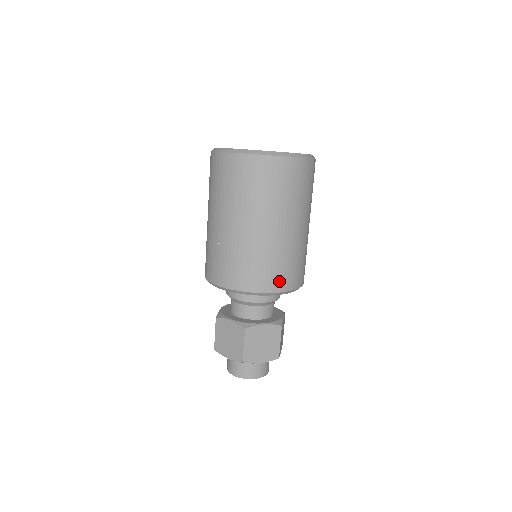
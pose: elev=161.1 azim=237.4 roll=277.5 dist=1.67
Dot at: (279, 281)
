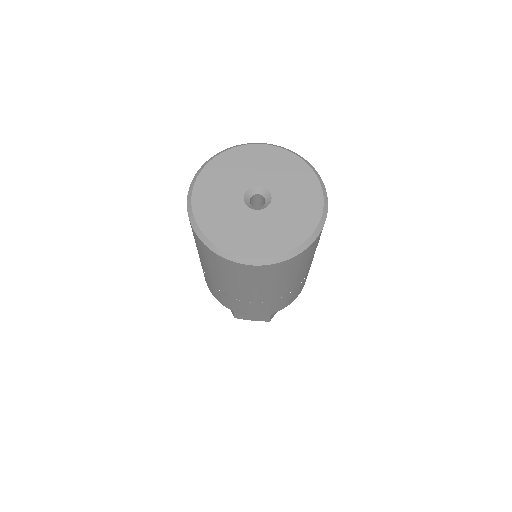
Dot at: occluded
